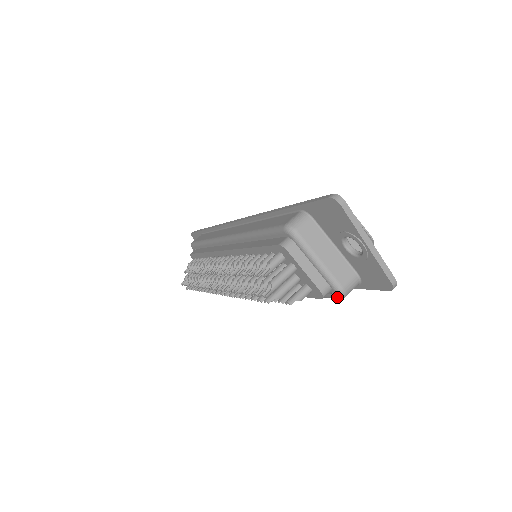
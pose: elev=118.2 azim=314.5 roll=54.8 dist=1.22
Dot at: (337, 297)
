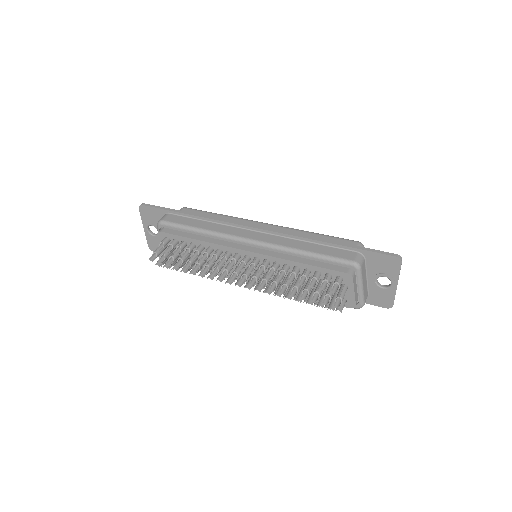
Dot at: (357, 308)
